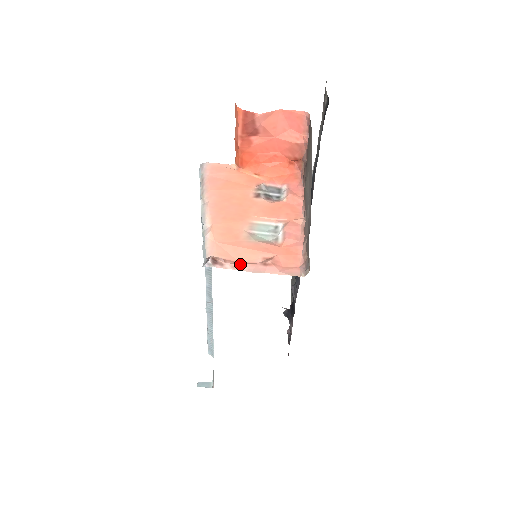
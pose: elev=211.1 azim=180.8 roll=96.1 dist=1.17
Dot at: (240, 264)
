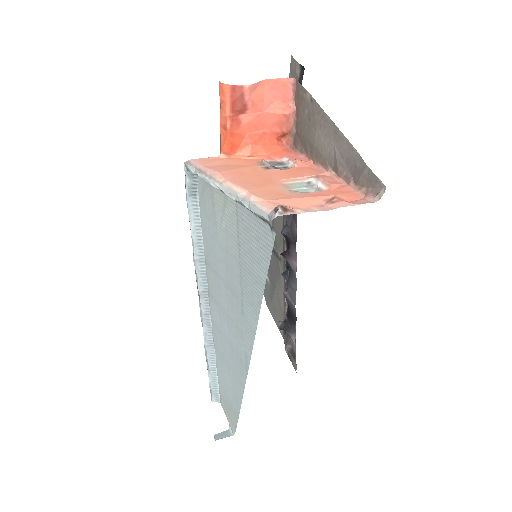
Dot at: (309, 207)
